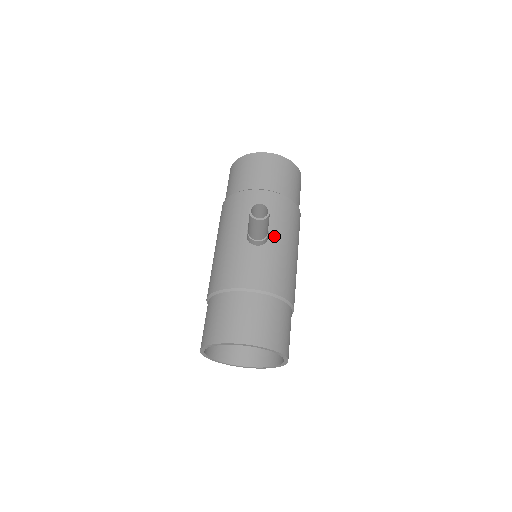
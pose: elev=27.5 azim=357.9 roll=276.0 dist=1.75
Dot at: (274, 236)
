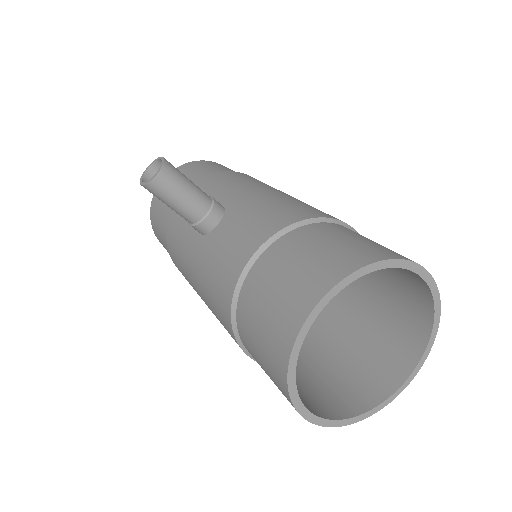
Dot at: (229, 199)
